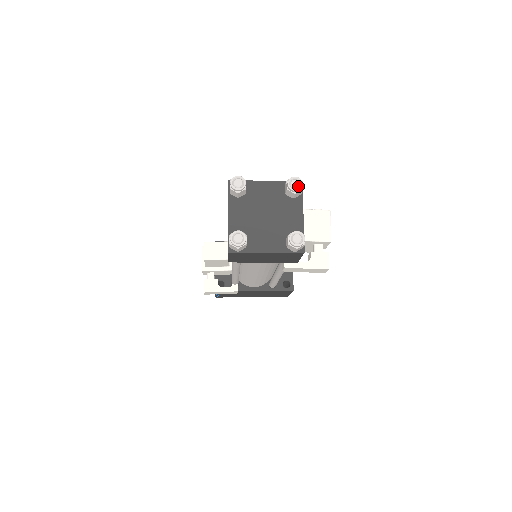
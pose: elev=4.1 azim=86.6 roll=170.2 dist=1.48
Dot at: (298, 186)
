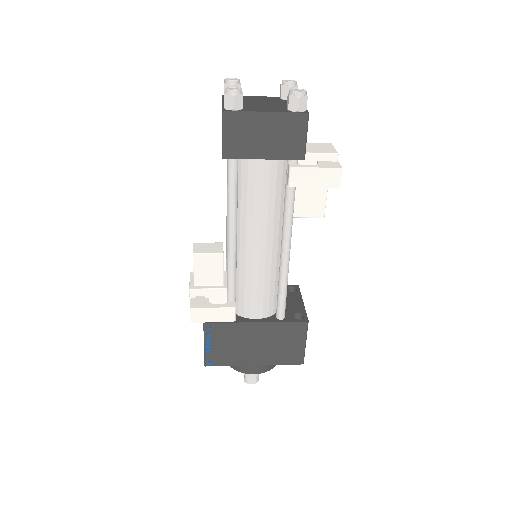
Dot at: (292, 81)
